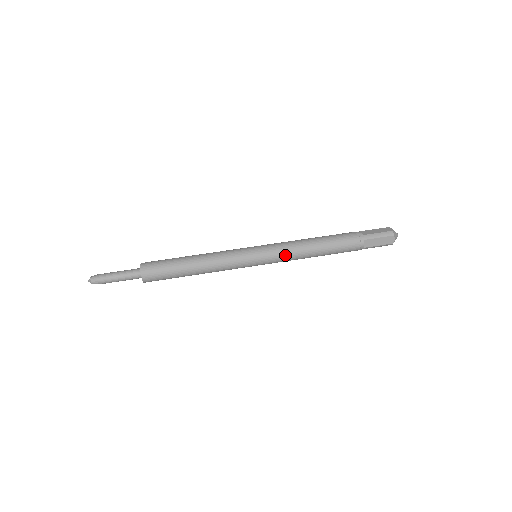
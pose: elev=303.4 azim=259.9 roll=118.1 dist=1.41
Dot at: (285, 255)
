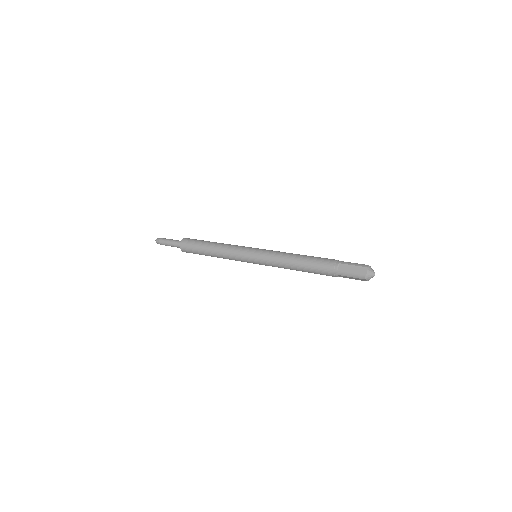
Dot at: (273, 256)
